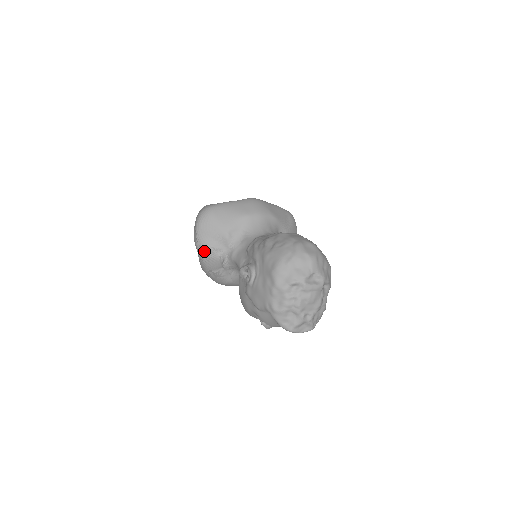
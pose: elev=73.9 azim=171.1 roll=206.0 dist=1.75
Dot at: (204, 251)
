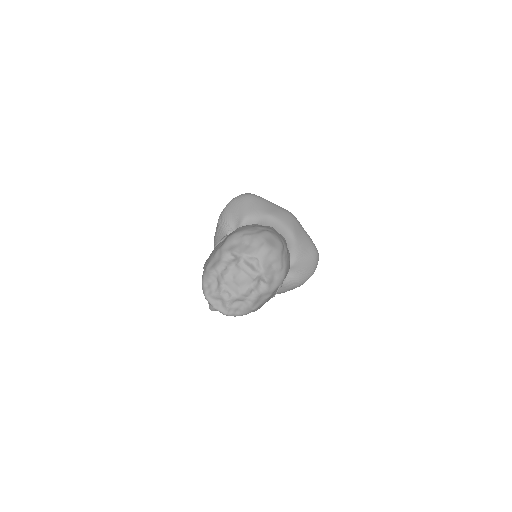
Dot at: (220, 222)
